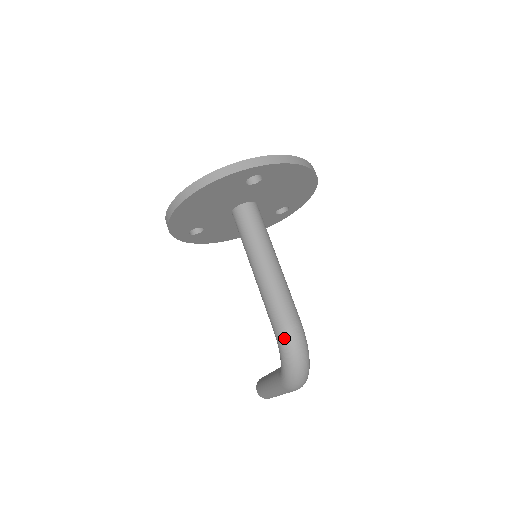
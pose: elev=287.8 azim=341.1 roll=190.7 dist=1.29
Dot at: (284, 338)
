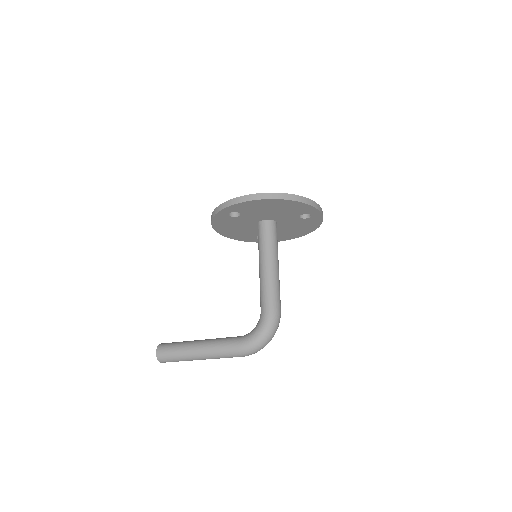
Dot at: (275, 317)
